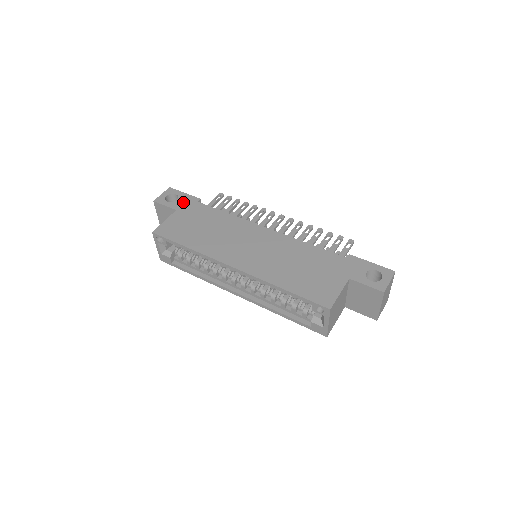
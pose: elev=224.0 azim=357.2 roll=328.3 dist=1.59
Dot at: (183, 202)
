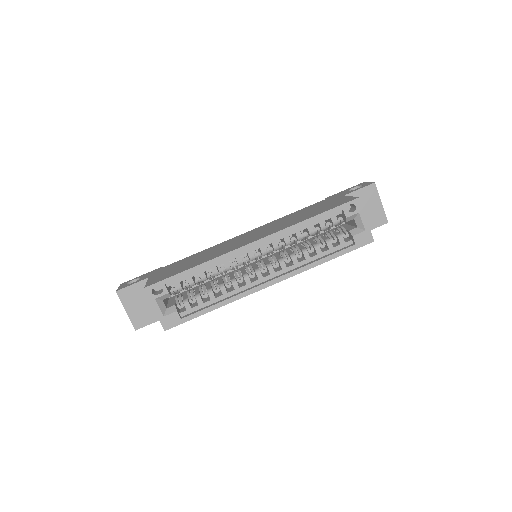
Dot at: (148, 274)
